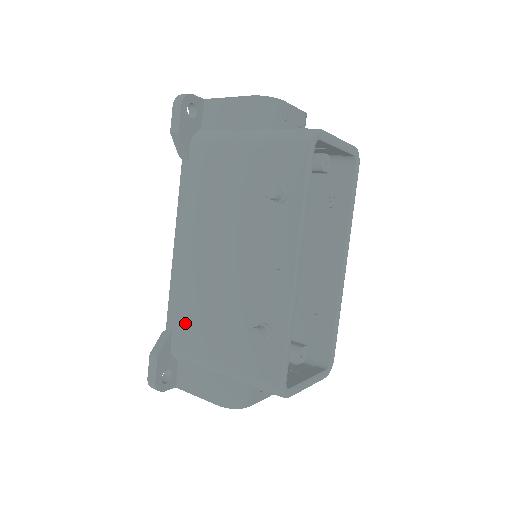
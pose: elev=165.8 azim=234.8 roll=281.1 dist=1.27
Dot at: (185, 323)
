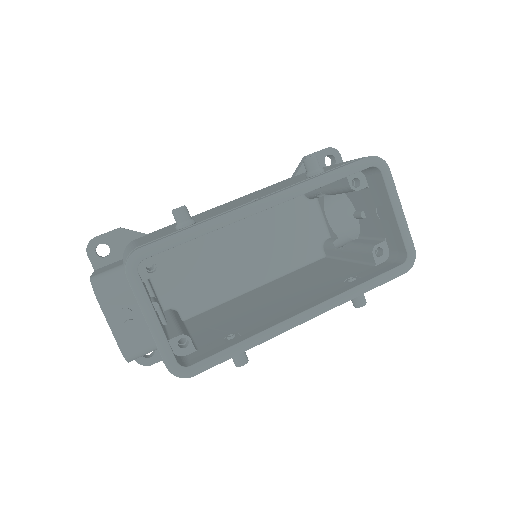
Dot at: occluded
